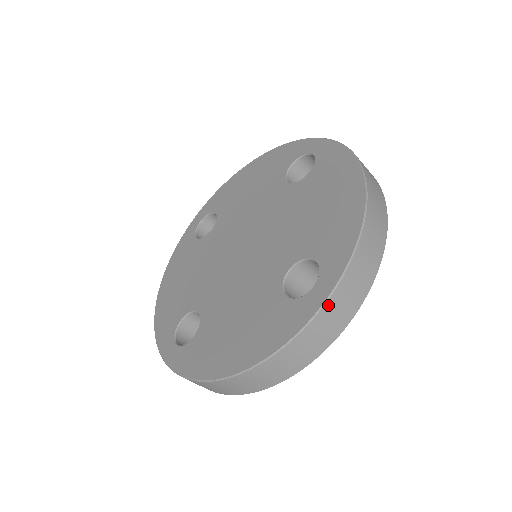
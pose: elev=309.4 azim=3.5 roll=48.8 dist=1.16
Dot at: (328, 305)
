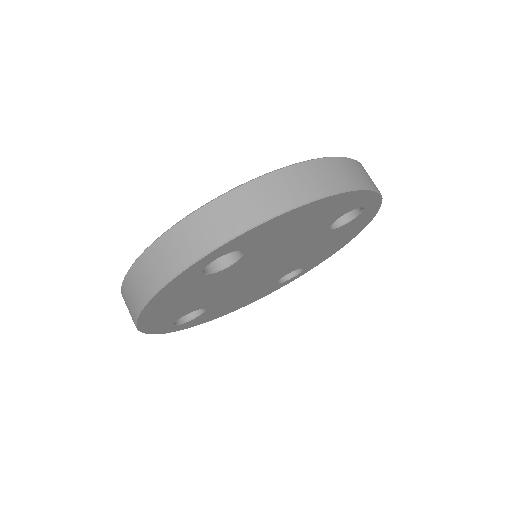
Dot at: (177, 229)
